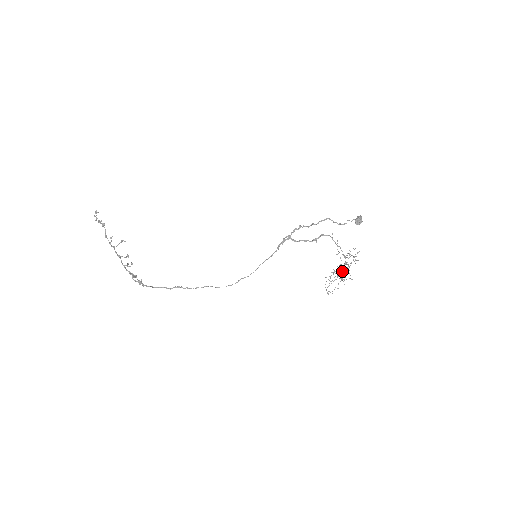
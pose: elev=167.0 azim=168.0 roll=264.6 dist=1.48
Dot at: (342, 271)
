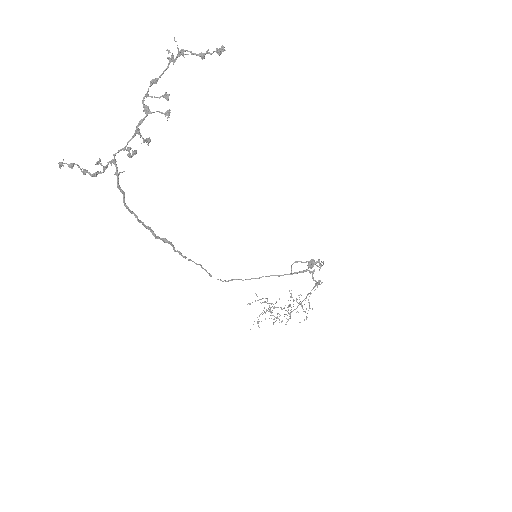
Dot at: (290, 315)
